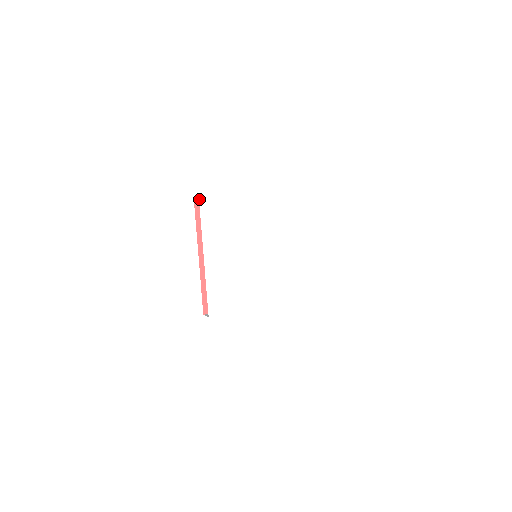
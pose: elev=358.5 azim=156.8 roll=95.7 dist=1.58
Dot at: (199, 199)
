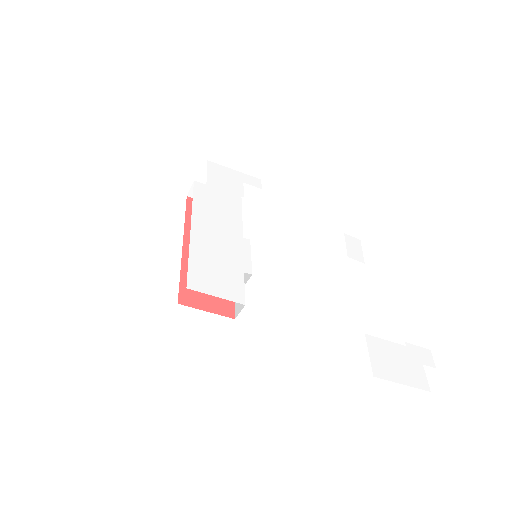
Dot at: (194, 181)
